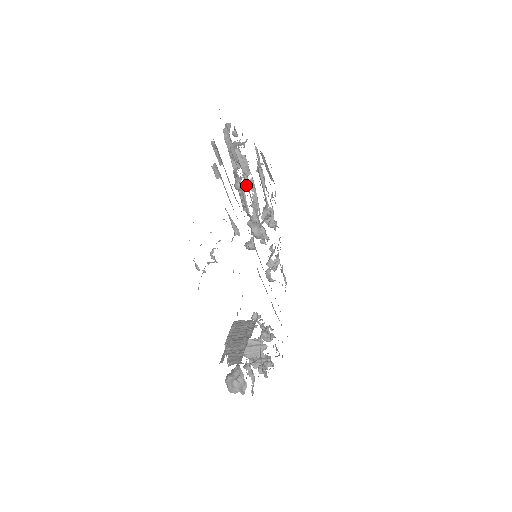
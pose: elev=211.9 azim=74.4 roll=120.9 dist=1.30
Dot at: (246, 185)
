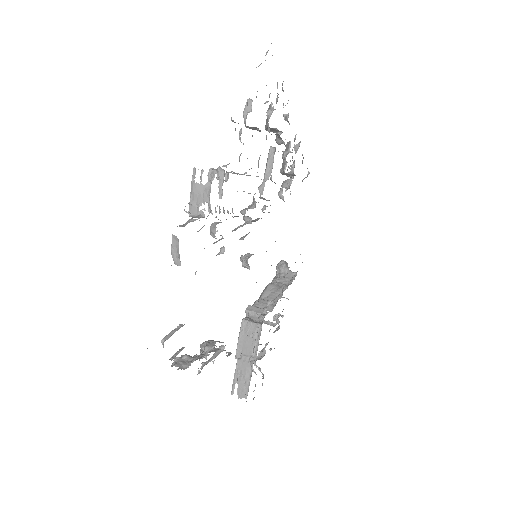
Dot at: occluded
